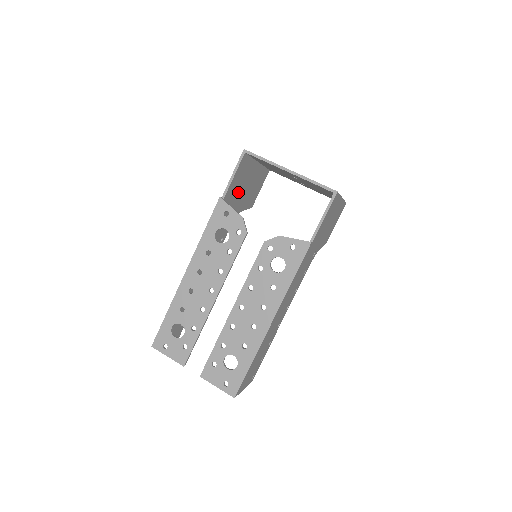
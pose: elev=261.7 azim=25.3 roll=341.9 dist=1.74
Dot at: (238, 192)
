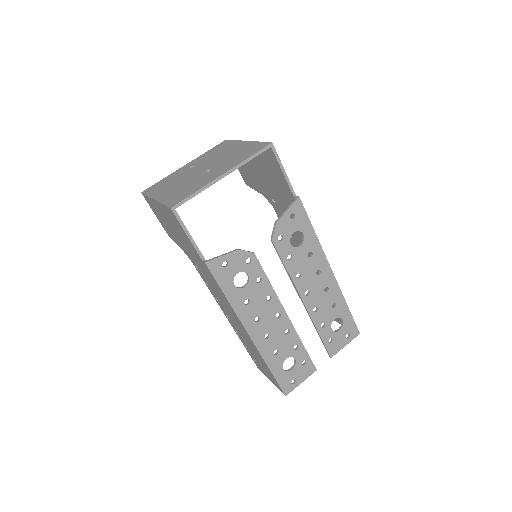
Dot at: occluded
